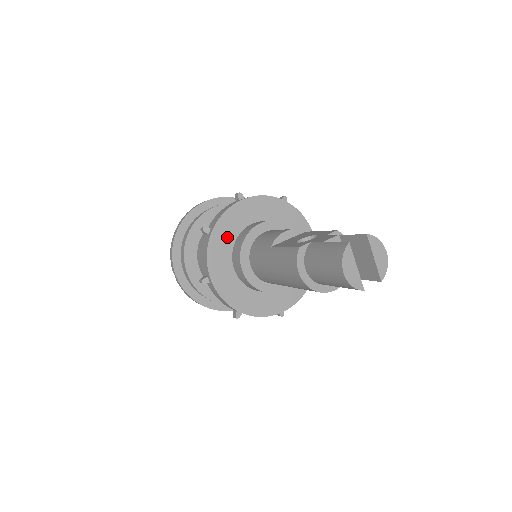
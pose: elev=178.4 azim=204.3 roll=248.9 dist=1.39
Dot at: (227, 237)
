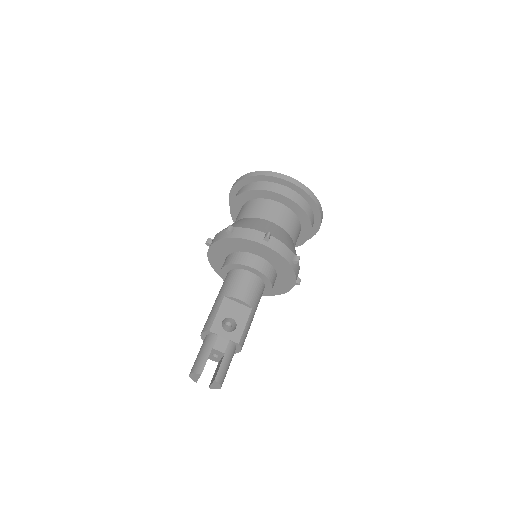
Dot at: (235, 246)
